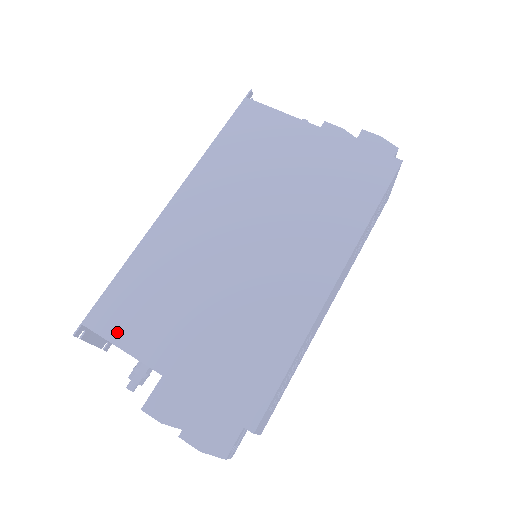
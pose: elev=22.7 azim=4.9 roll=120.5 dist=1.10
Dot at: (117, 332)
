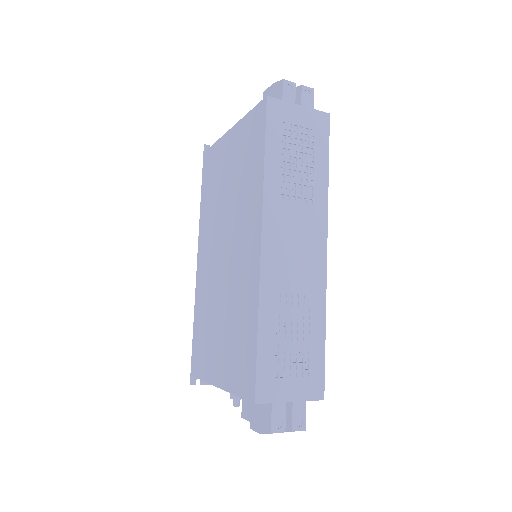
Dot at: (200, 370)
